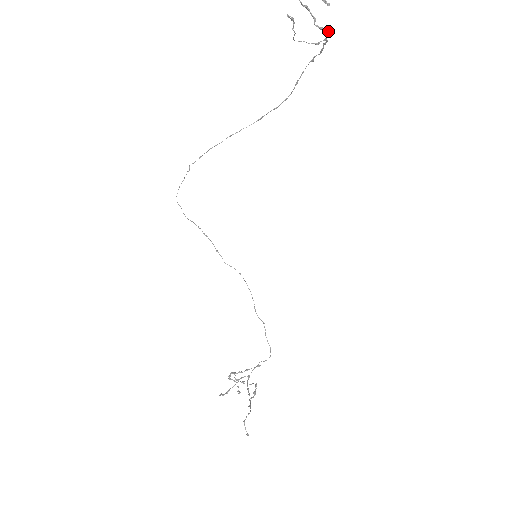
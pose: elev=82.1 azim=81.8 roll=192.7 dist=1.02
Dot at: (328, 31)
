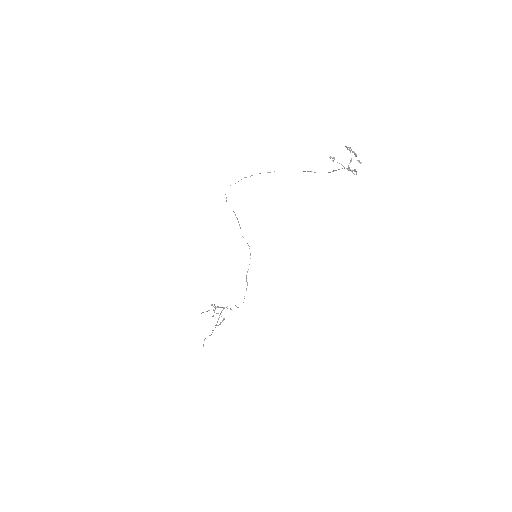
Dot at: (354, 174)
